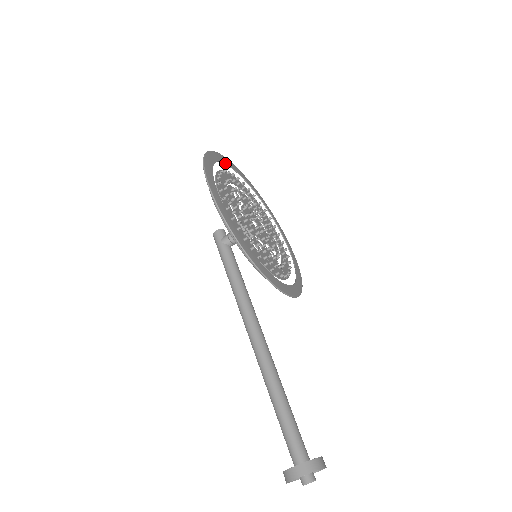
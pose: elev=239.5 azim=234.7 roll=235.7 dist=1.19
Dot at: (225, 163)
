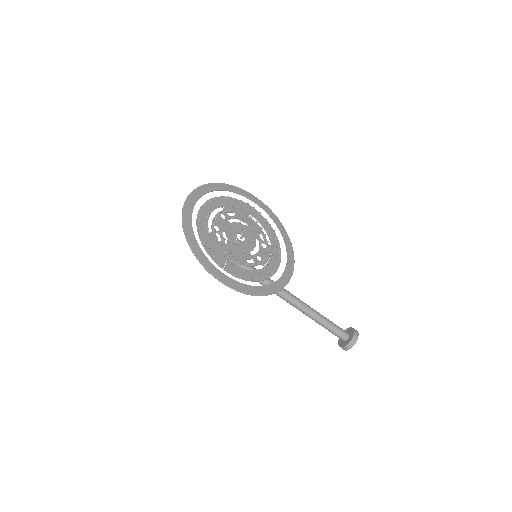
Dot at: (191, 216)
